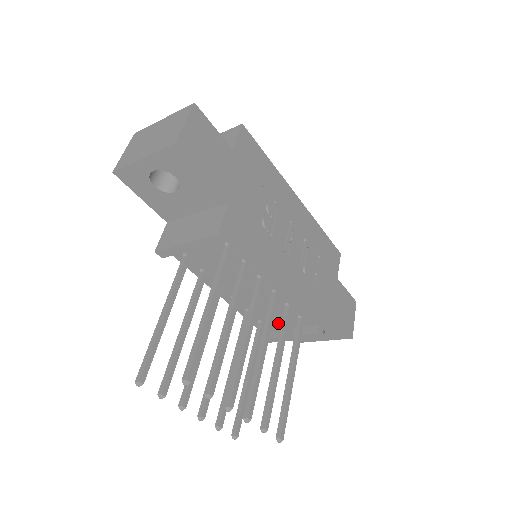
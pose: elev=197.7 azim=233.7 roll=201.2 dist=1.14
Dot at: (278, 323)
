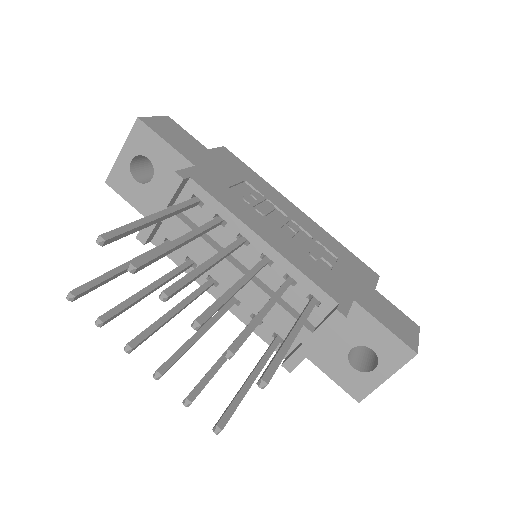
Dot at: (286, 310)
